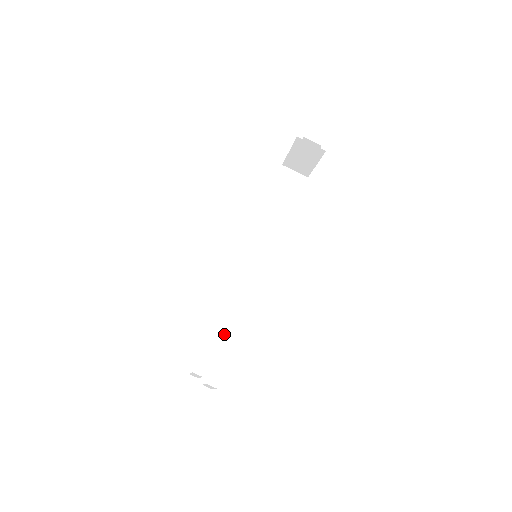
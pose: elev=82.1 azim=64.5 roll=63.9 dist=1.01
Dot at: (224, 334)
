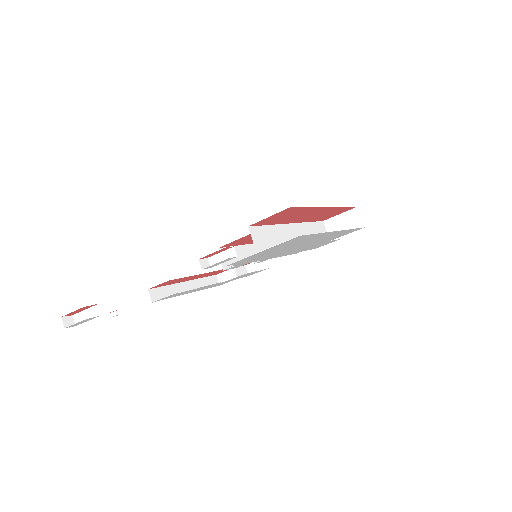
Dot at: (258, 240)
